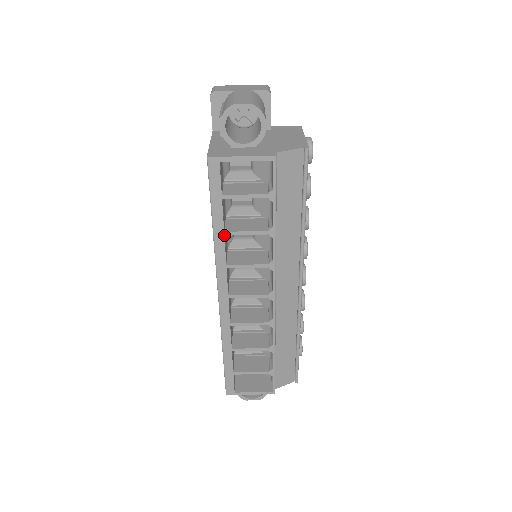
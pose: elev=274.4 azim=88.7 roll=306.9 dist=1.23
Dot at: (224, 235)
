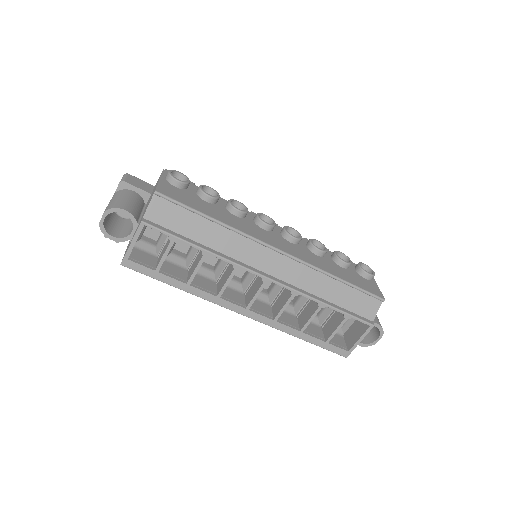
Dot at: (190, 285)
